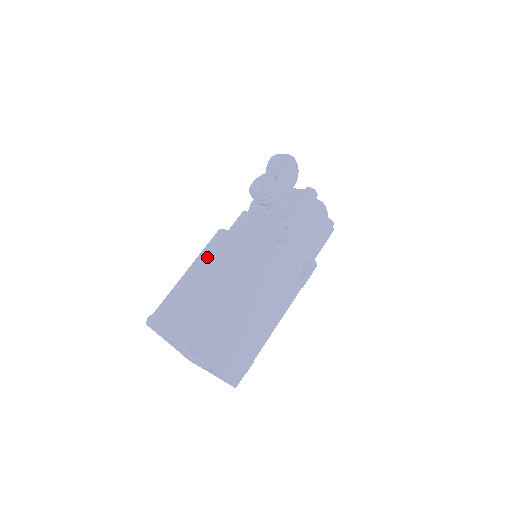
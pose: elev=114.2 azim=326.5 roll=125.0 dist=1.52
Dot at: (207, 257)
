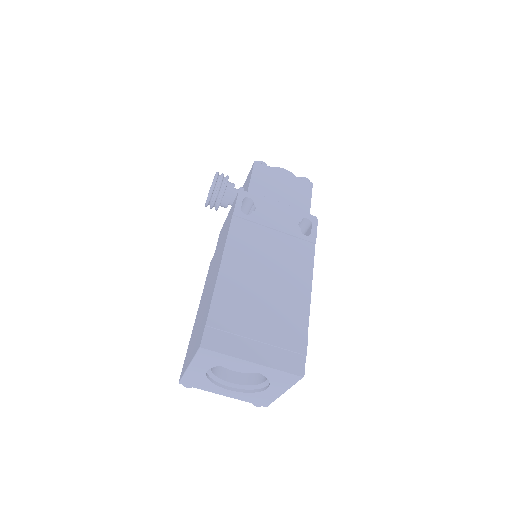
Dot at: (205, 285)
